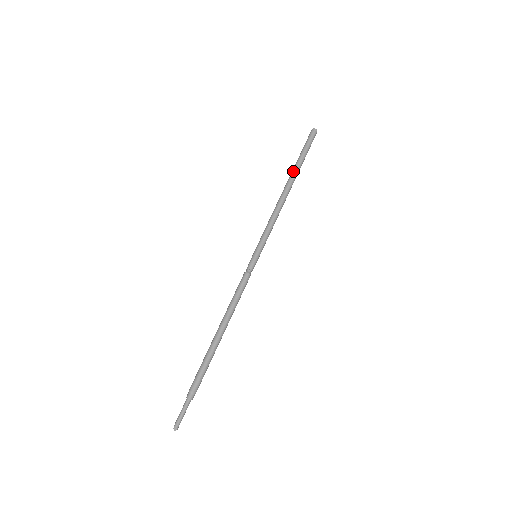
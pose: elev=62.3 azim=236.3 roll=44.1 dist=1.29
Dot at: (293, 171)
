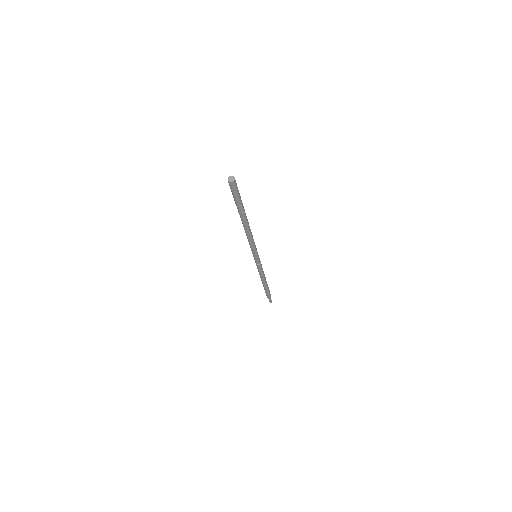
Dot at: occluded
